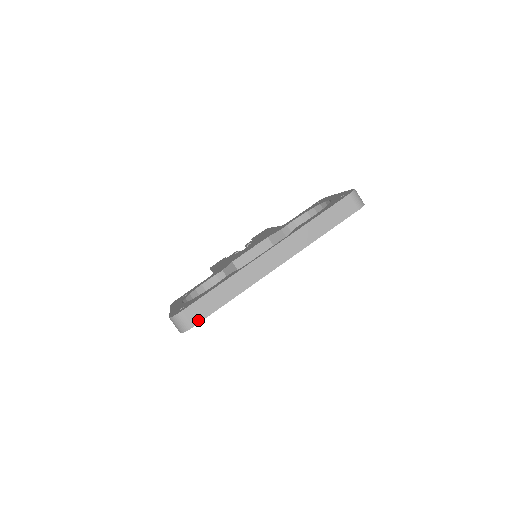
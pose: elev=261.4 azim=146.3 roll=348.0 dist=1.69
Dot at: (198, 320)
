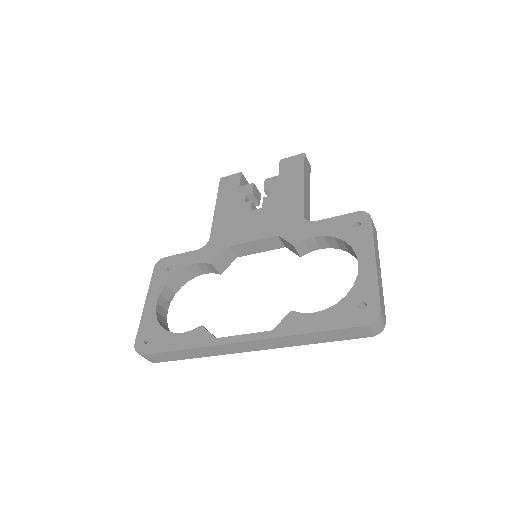
Dot at: (161, 361)
